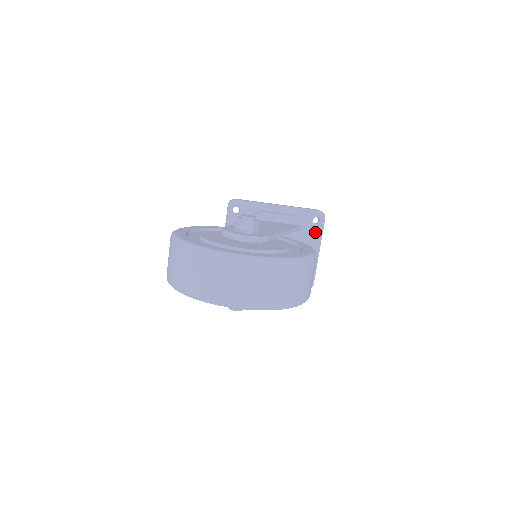
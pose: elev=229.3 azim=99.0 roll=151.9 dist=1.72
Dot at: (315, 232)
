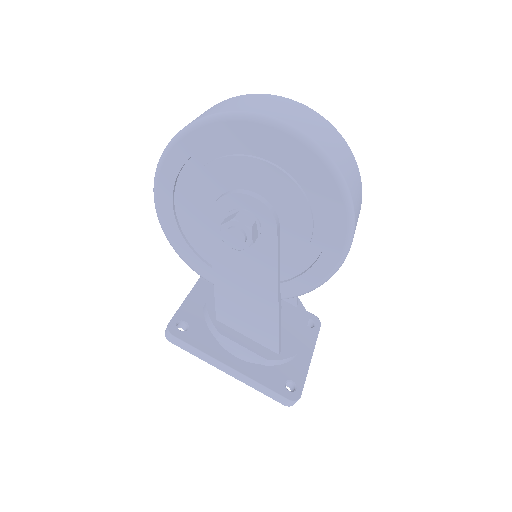
Dot at: (308, 334)
